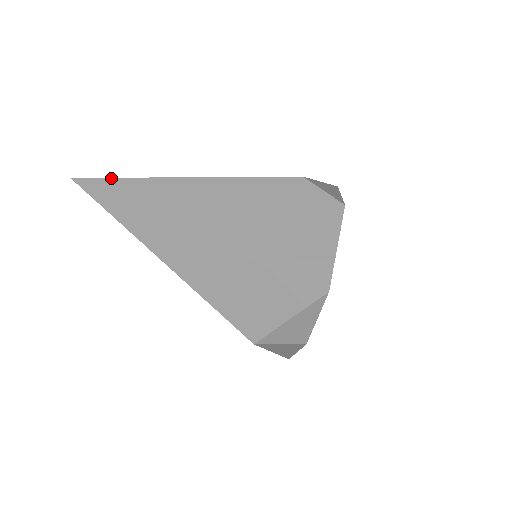
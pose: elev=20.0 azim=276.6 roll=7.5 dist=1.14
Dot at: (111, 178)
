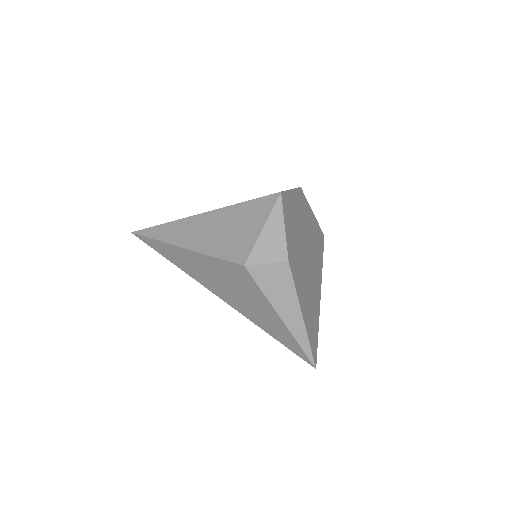
Dot at: occluded
